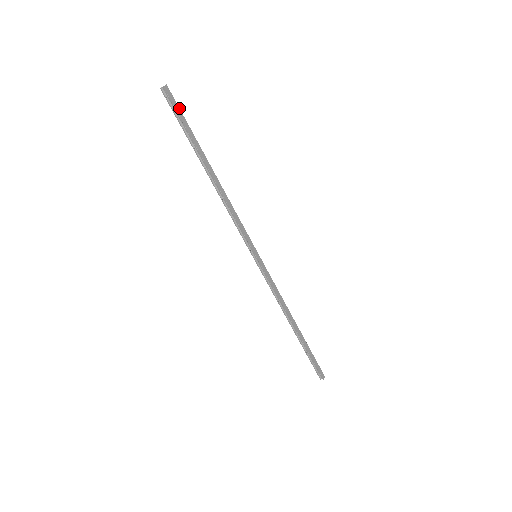
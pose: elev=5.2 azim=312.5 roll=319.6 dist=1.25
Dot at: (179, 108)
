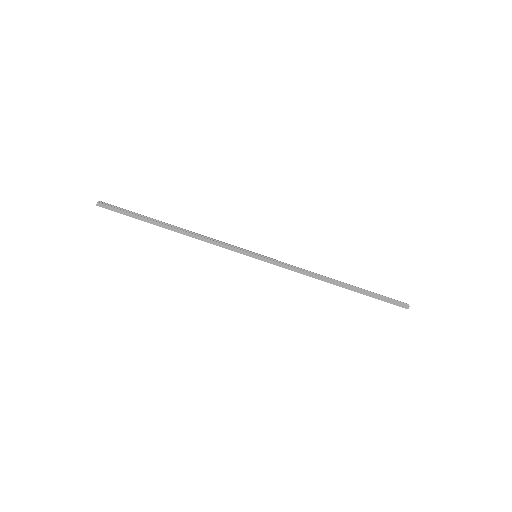
Dot at: (116, 208)
